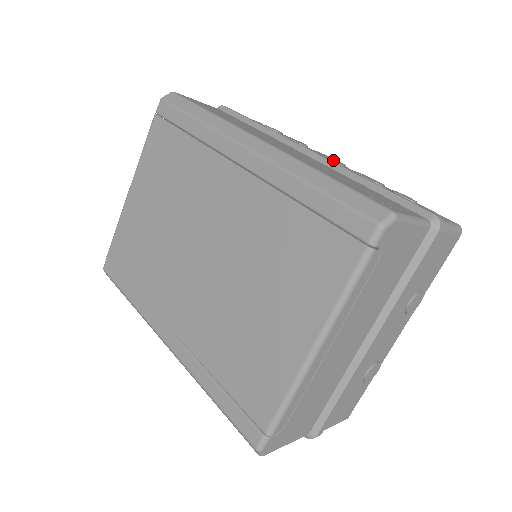
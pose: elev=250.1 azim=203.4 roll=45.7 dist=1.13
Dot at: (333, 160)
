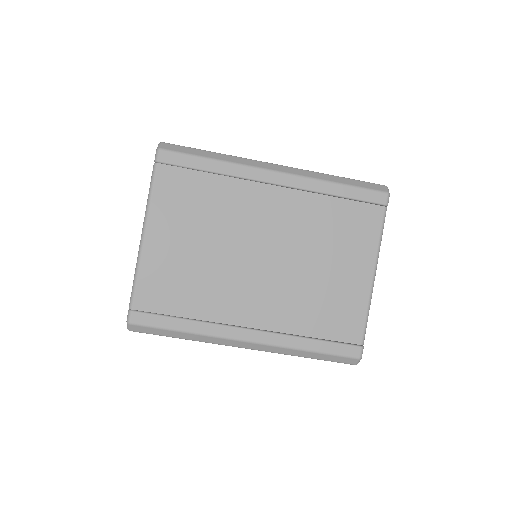
Dot at: occluded
